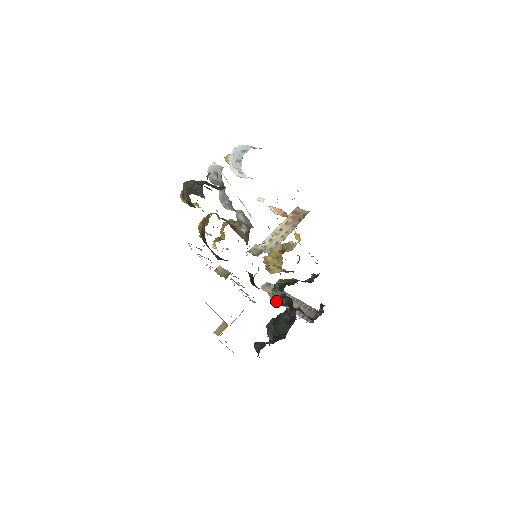
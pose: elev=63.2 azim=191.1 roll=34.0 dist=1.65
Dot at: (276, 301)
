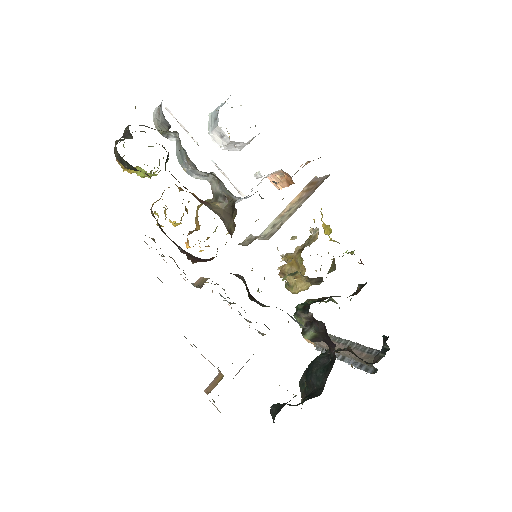
Dot at: (302, 332)
